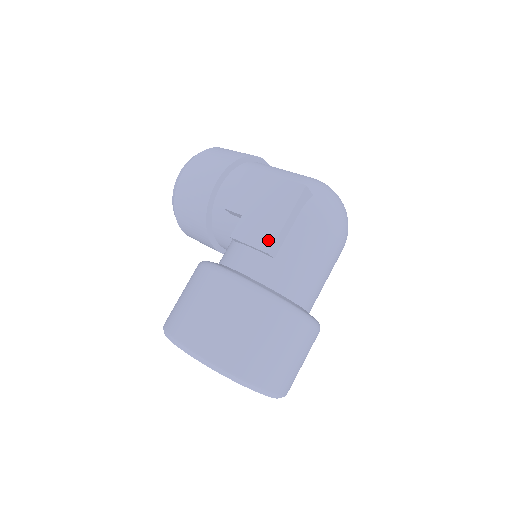
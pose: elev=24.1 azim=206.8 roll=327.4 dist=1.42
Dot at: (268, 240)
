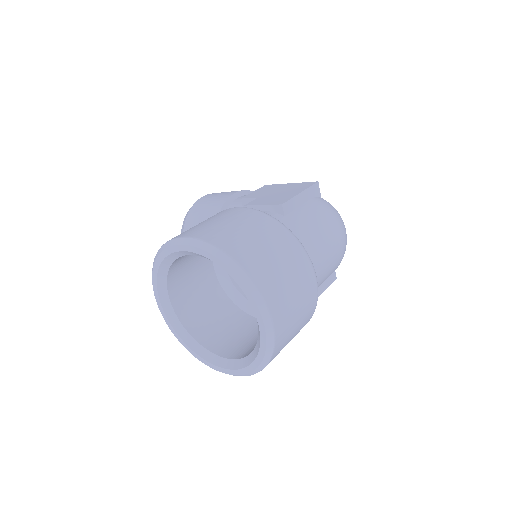
Dot at: (282, 200)
